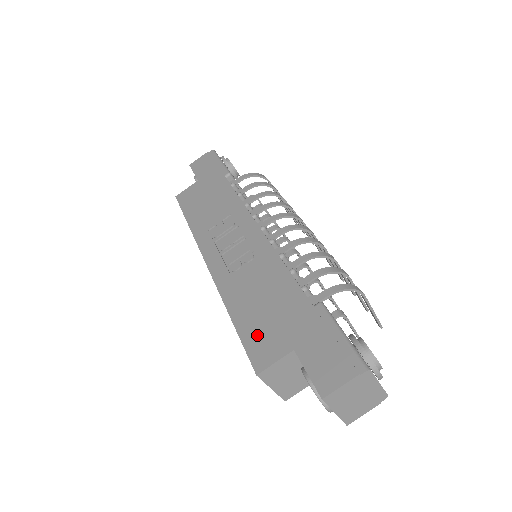
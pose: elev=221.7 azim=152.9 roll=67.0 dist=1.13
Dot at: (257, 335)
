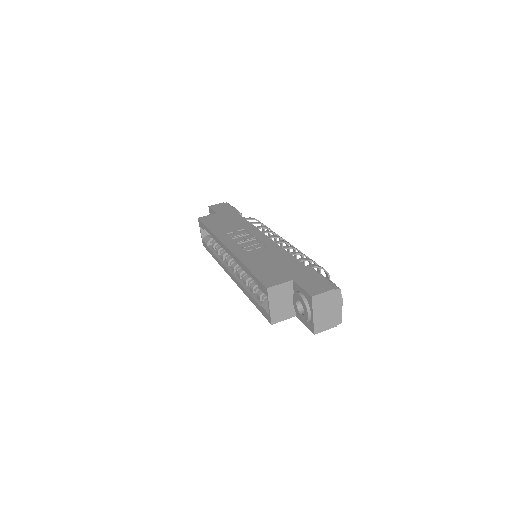
Dot at: (267, 274)
